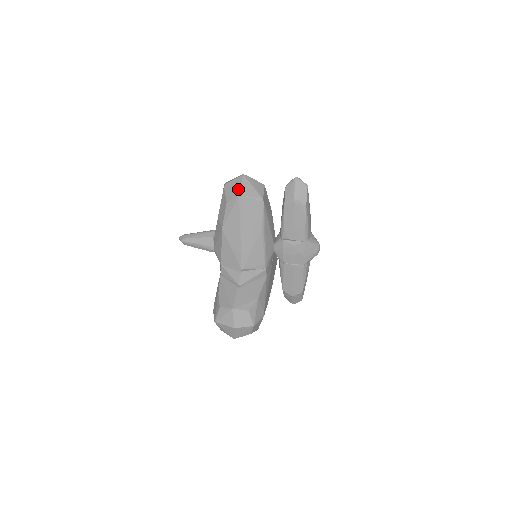
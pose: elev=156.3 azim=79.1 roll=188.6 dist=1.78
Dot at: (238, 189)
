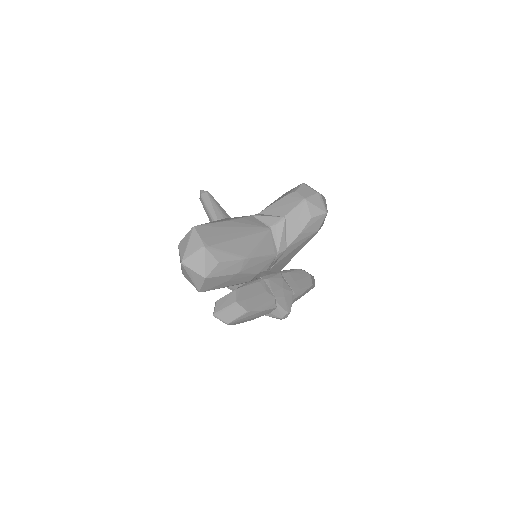
Dot at: (181, 268)
